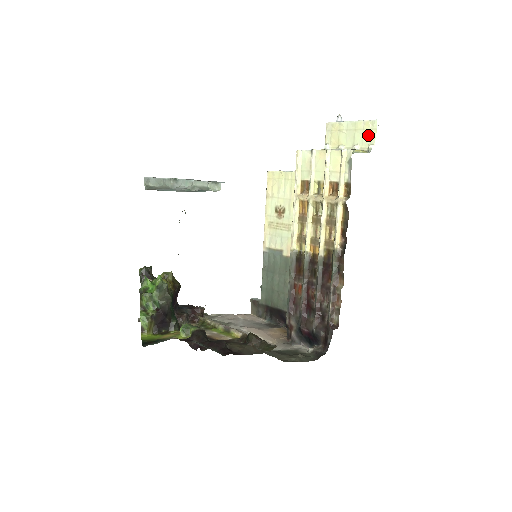
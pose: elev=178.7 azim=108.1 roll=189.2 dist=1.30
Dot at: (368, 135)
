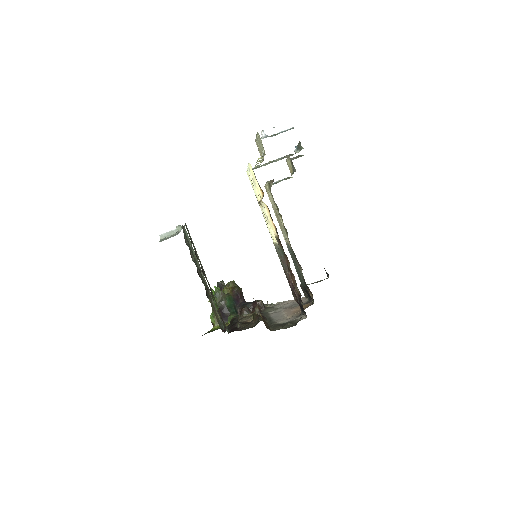
Dot at: (261, 143)
